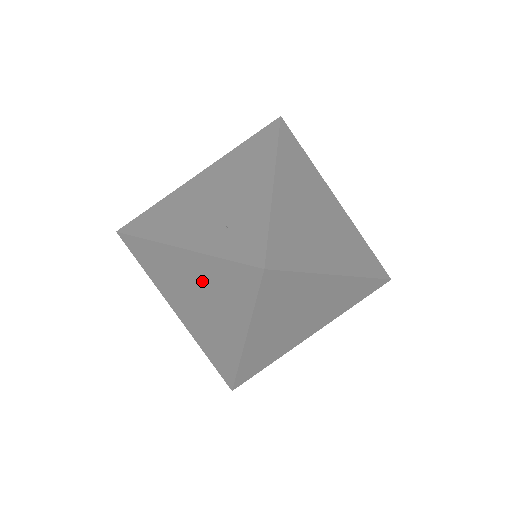
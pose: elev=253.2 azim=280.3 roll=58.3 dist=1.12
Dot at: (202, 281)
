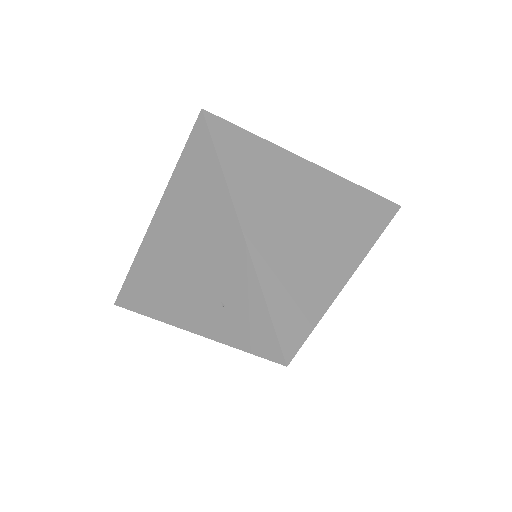
Dot at: occluded
